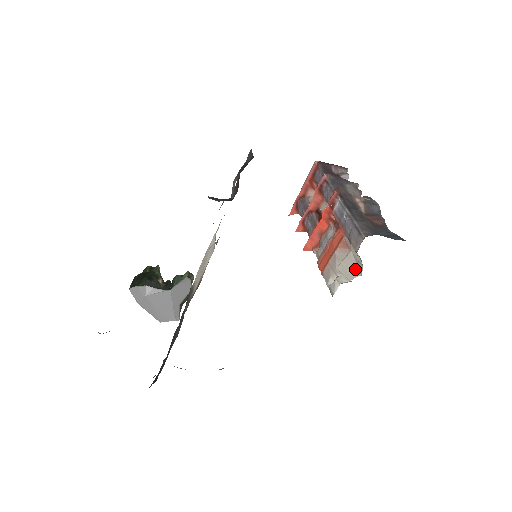
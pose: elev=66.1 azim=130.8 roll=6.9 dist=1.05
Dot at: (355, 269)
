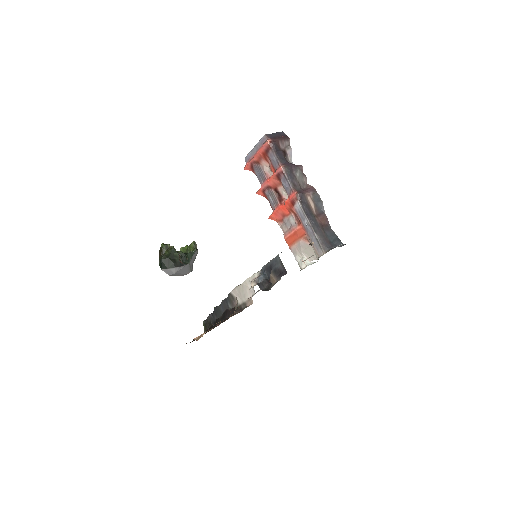
Dot at: (314, 256)
